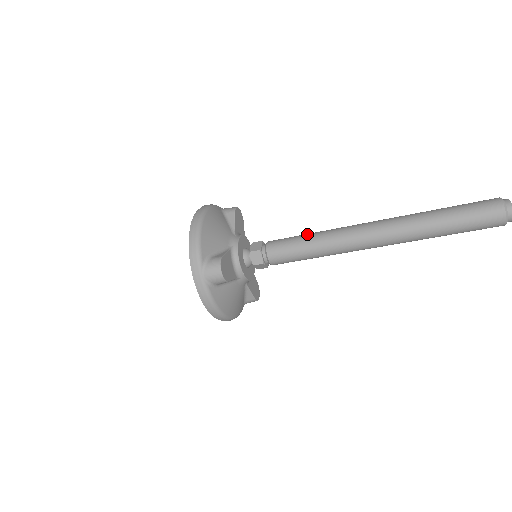
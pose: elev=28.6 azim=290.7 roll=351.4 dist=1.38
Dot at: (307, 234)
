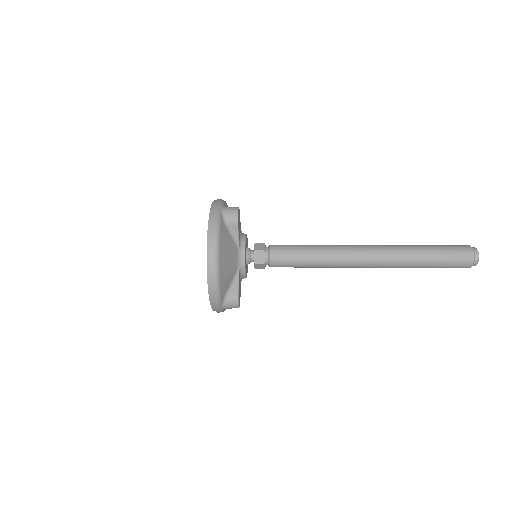
Dot at: (309, 253)
